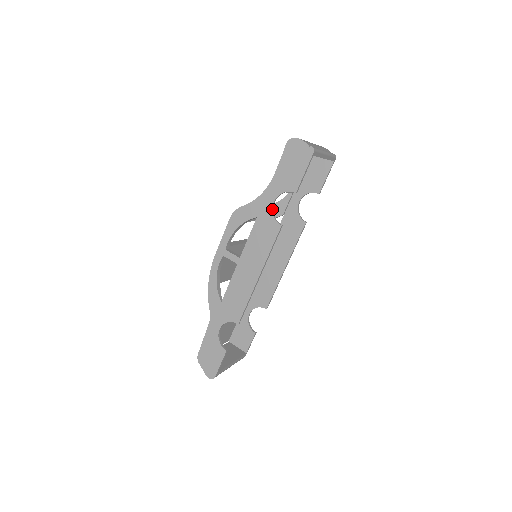
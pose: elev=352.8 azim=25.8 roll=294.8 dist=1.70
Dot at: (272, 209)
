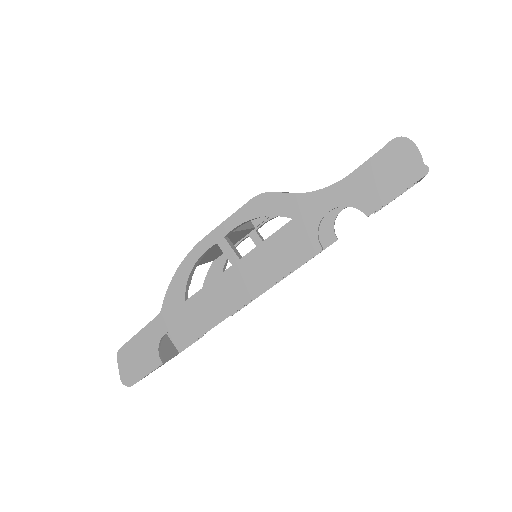
Dot at: (321, 220)
